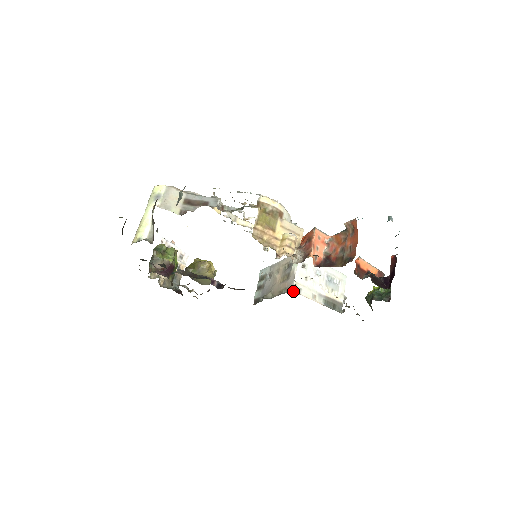
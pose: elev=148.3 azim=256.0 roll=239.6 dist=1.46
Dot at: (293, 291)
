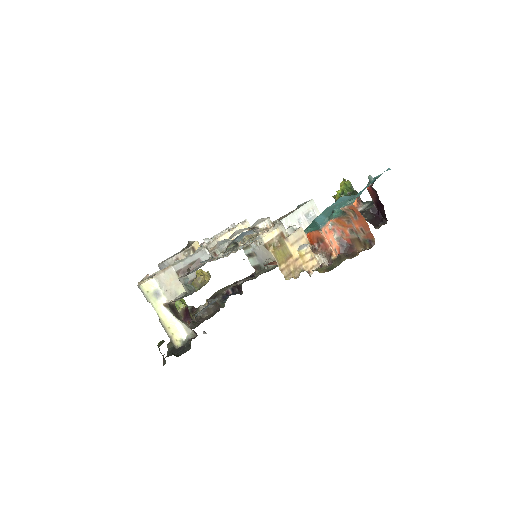
Dot at: occluded
